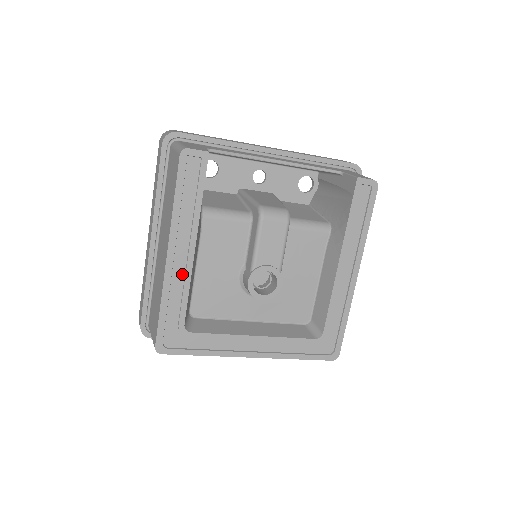
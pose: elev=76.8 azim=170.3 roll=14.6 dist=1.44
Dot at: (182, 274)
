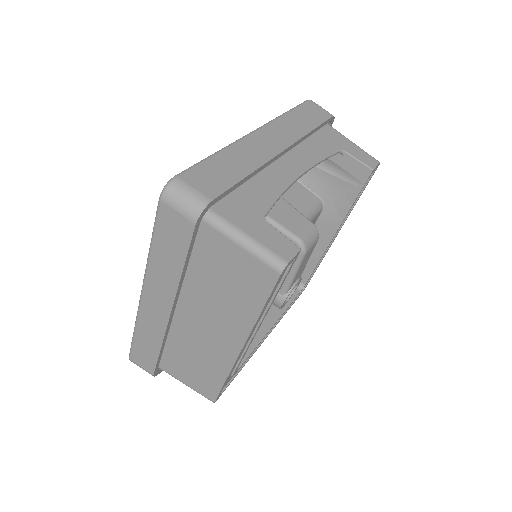
Dot at: (245, 347)
